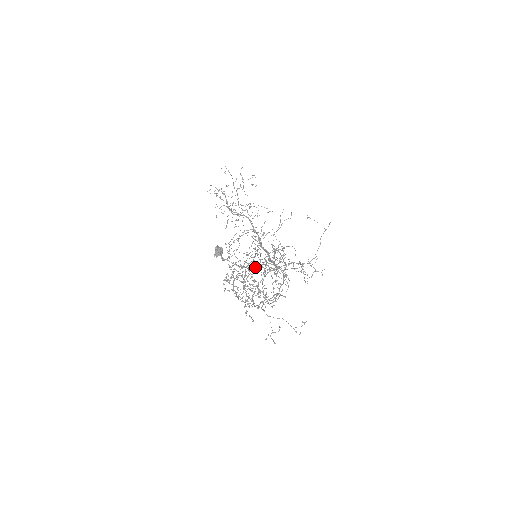
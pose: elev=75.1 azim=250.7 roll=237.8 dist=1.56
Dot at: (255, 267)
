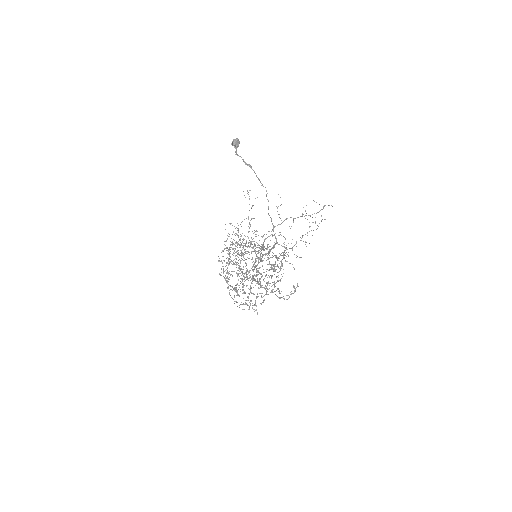
Dot at: occluded
